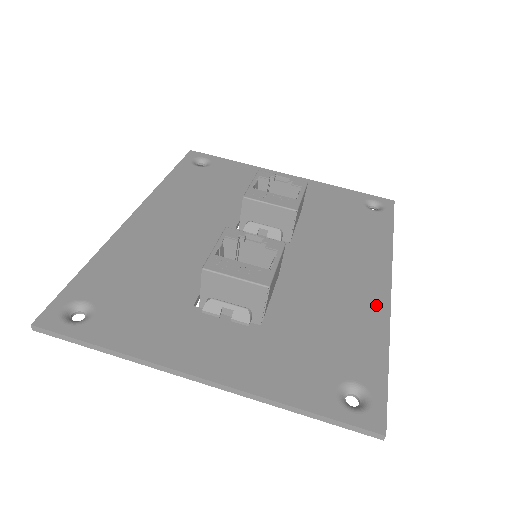
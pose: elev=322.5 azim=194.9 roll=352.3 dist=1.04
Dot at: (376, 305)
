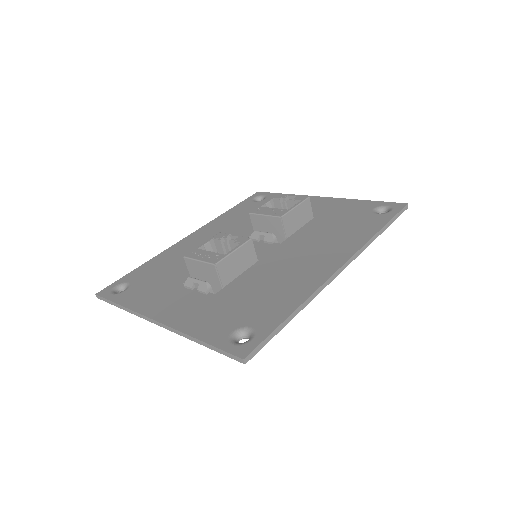
Dot at: (313, 281)
